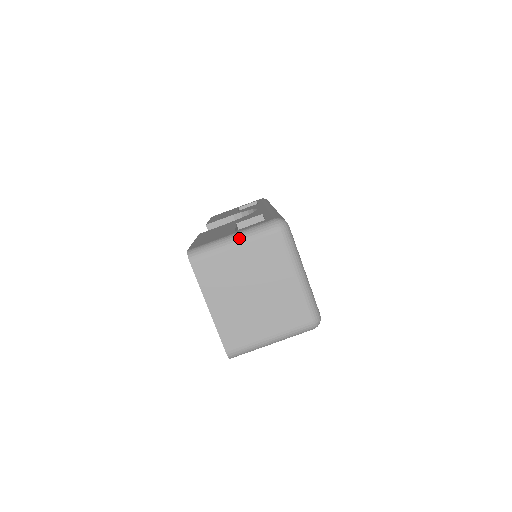
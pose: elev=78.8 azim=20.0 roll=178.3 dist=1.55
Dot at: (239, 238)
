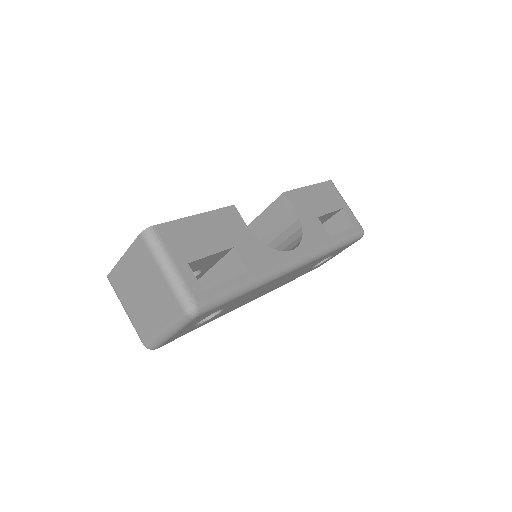
Dot at: (169, 274)
